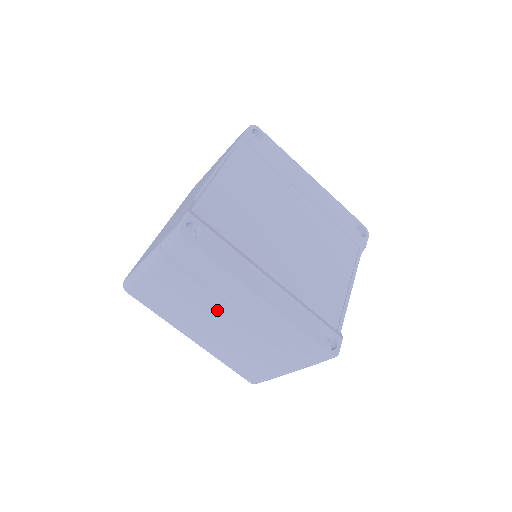
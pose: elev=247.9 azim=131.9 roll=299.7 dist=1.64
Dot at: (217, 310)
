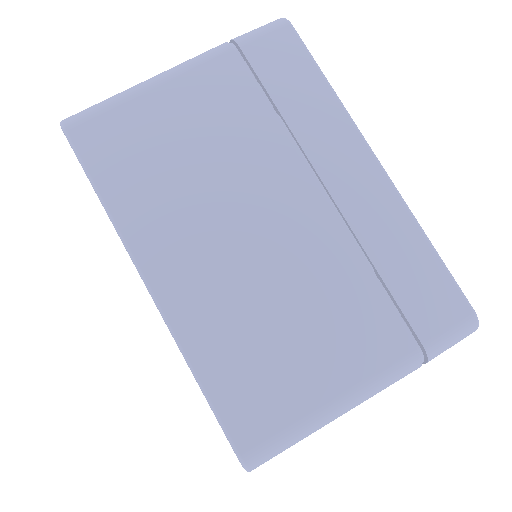
Dot at: (274, 183)
